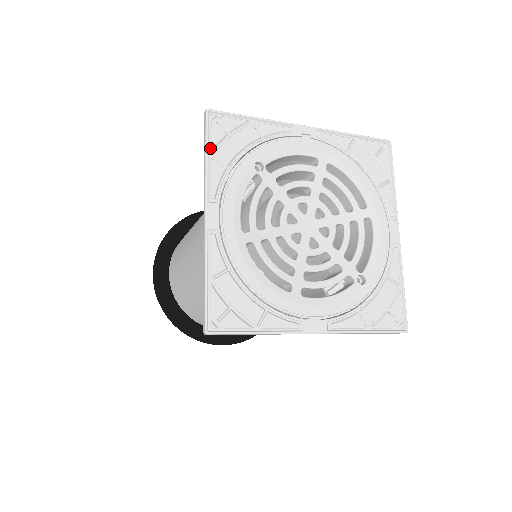
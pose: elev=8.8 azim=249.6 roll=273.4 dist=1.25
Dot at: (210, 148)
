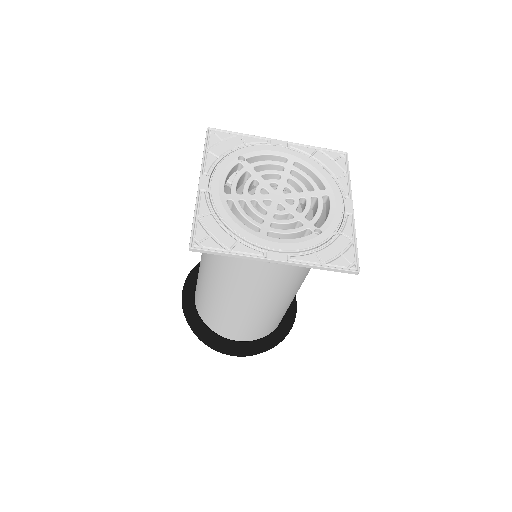
Dot at: (208, 147)
